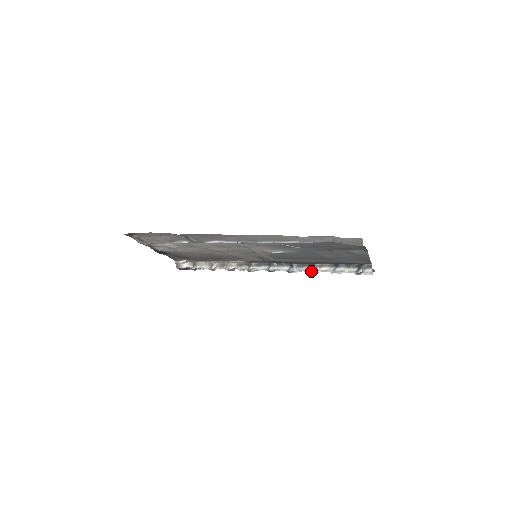
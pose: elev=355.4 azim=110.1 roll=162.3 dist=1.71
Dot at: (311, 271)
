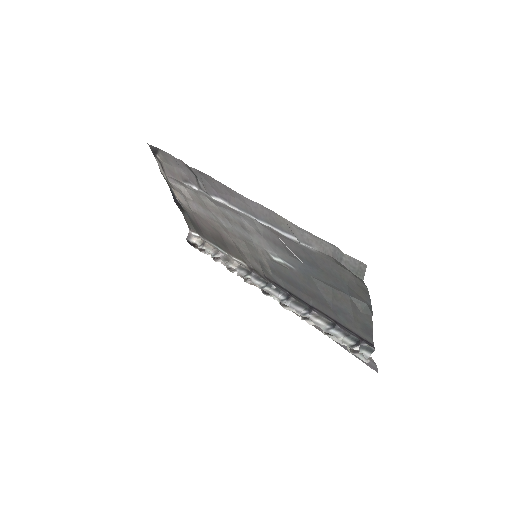
Dot at: (303, 315)
